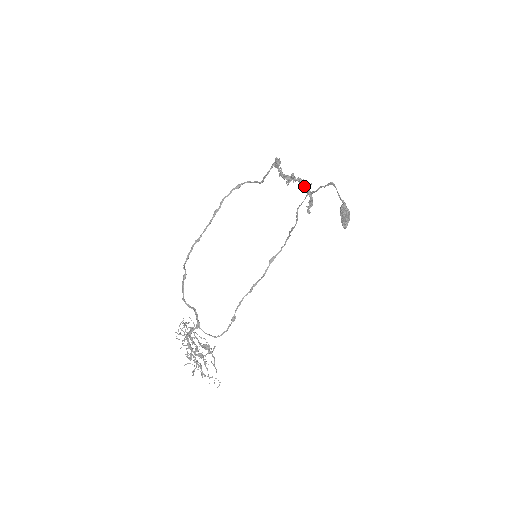
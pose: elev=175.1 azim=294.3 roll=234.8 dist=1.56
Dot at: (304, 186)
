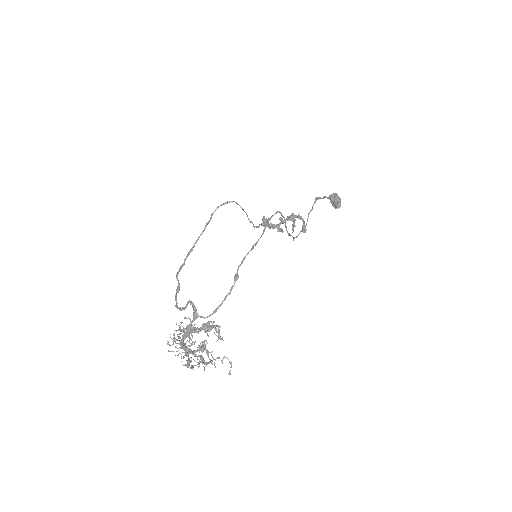
Dot at: (293, 217)
